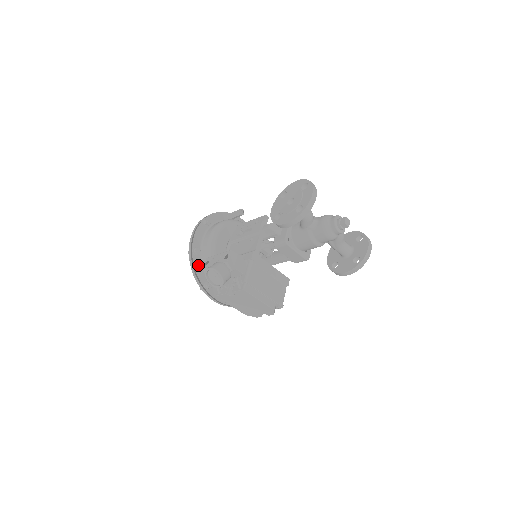
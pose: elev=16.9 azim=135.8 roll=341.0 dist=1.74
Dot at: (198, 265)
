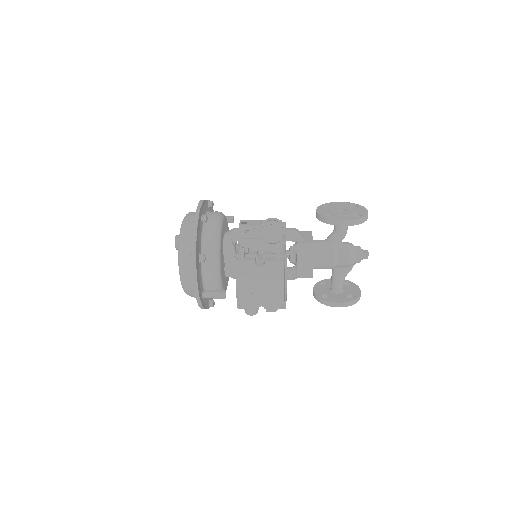
Dot at: (200, 232)
